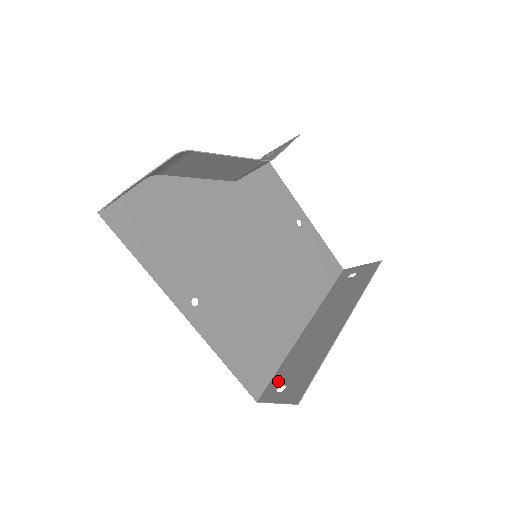
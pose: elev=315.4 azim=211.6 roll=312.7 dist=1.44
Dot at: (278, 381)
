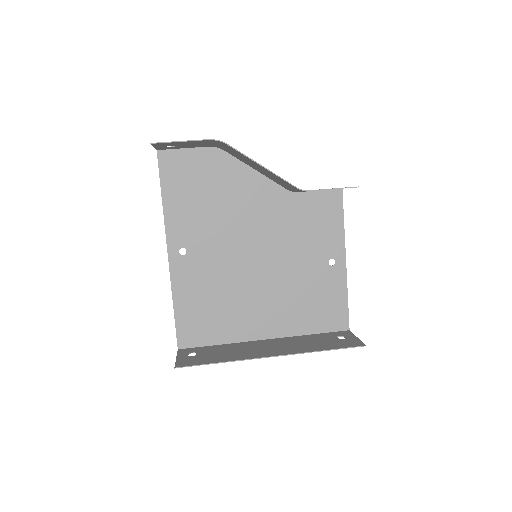
Dot at: (200, 350)
